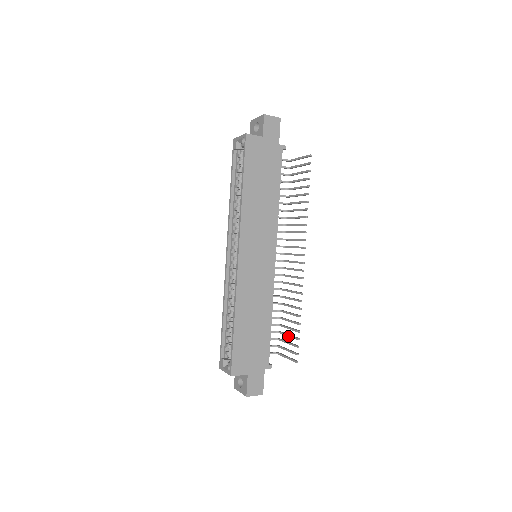
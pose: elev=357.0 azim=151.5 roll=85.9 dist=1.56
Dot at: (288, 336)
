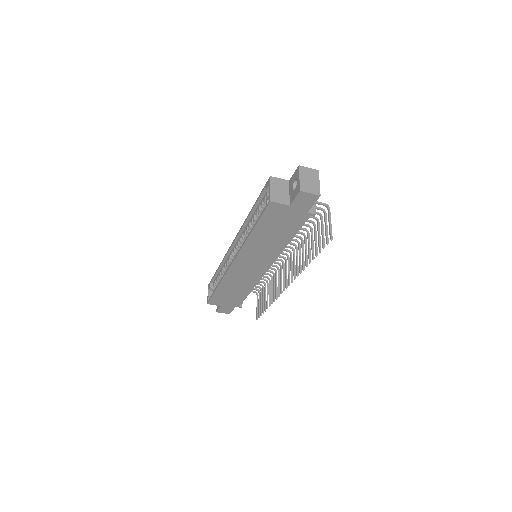
Dot at: (262, 300)
